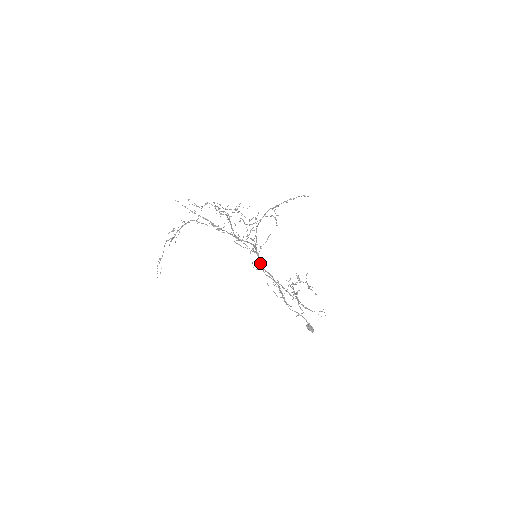
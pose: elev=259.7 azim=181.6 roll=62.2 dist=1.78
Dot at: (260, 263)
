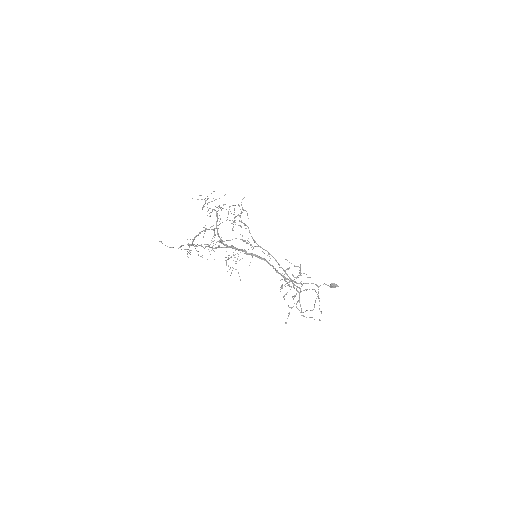
Dot at: (266, 250)
